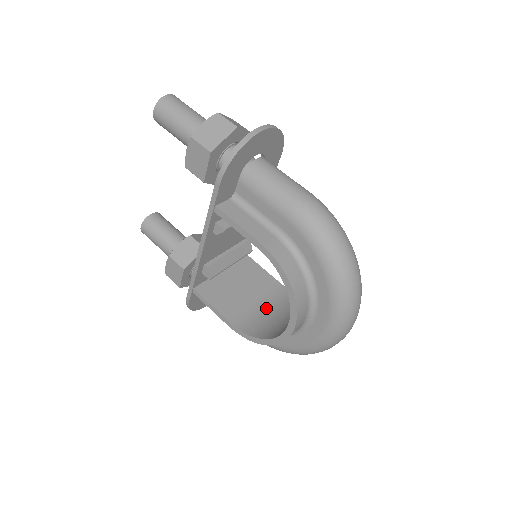
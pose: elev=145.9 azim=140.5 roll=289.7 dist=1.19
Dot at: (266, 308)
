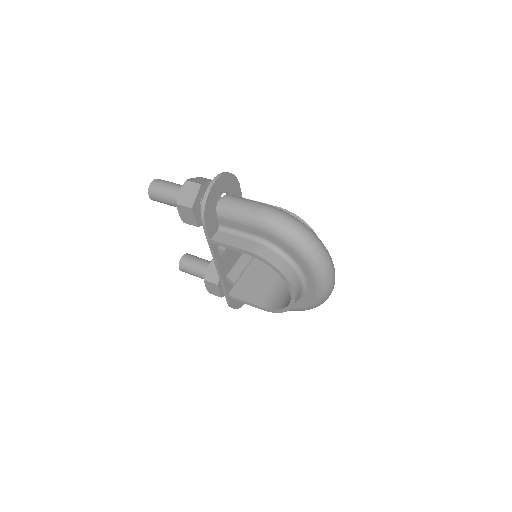
Dot at: (281, 286)
